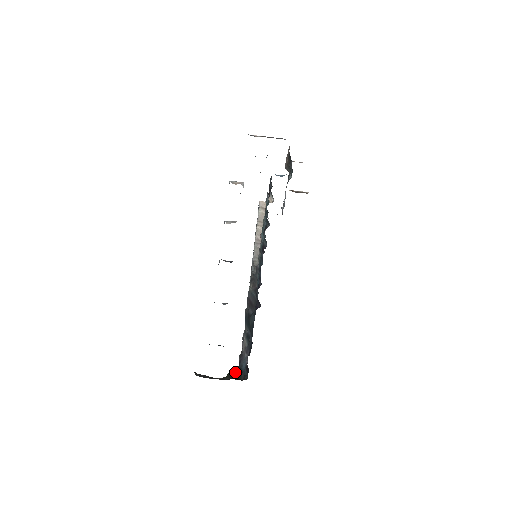
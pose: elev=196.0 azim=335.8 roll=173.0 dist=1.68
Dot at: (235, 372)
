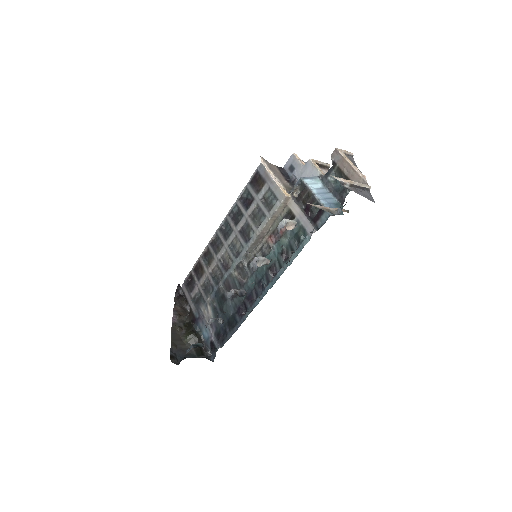
Dot at: (197, 340)
